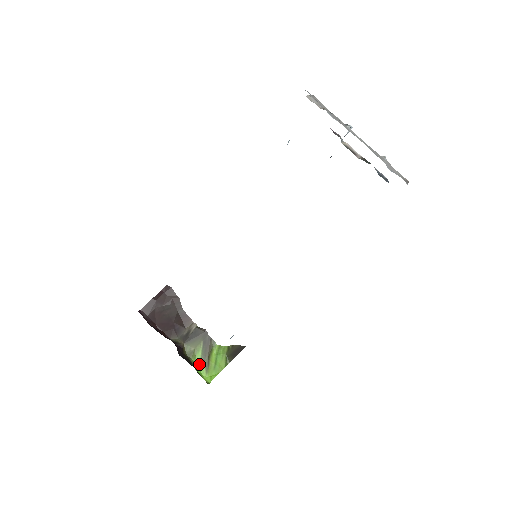
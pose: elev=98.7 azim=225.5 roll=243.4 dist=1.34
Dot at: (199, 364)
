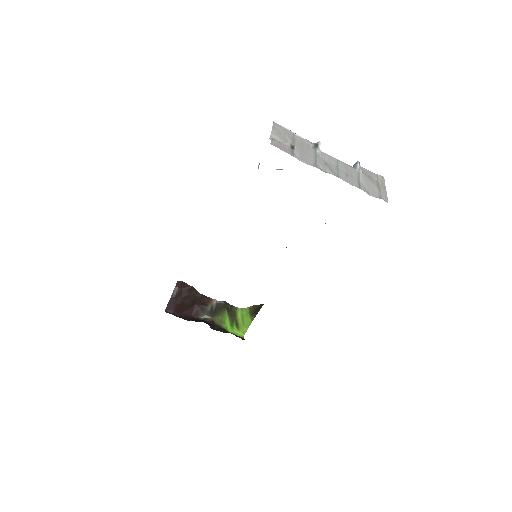
Dot at: (230, 326)
